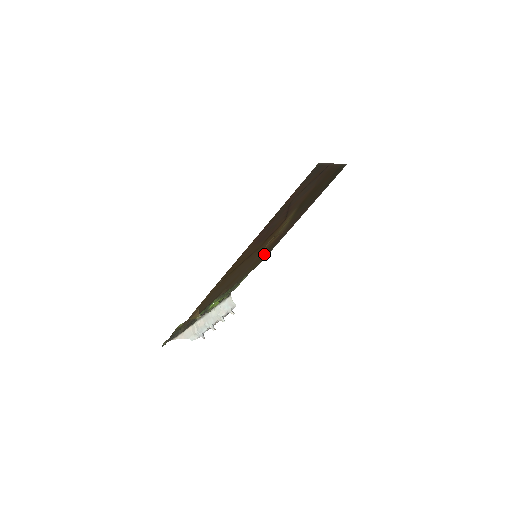
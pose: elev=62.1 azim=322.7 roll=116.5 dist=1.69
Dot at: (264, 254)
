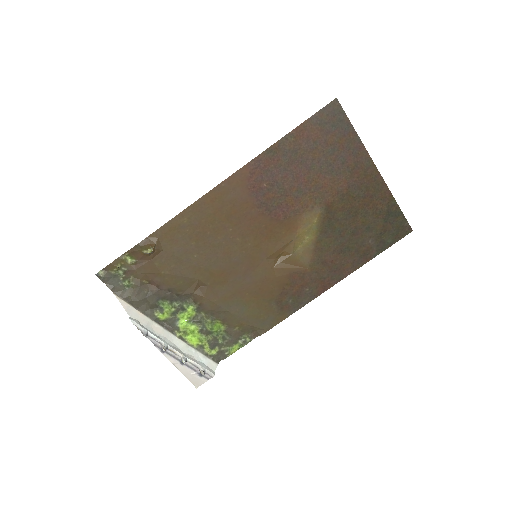
Dot at: (275, 297)
